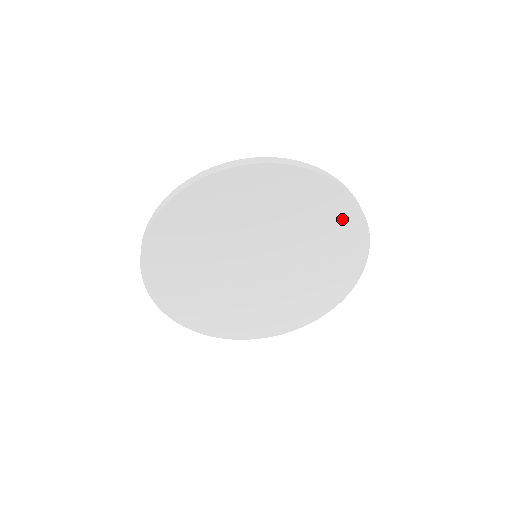
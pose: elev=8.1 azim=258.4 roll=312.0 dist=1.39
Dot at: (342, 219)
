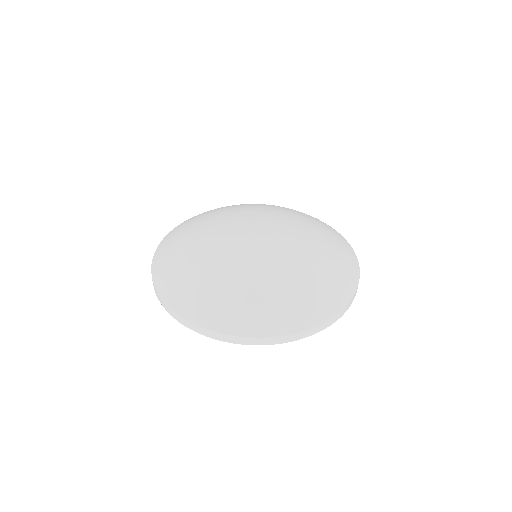
Dot at: occluded
